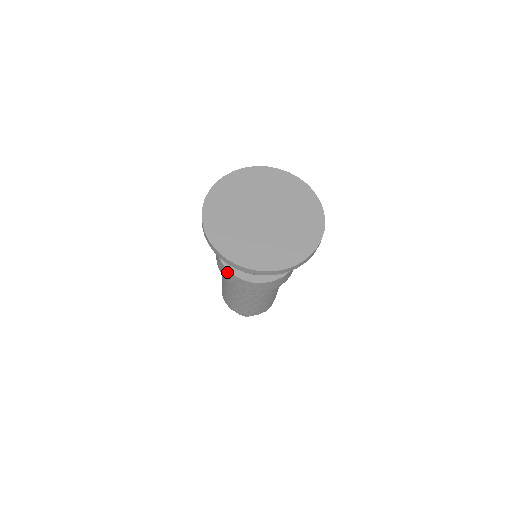
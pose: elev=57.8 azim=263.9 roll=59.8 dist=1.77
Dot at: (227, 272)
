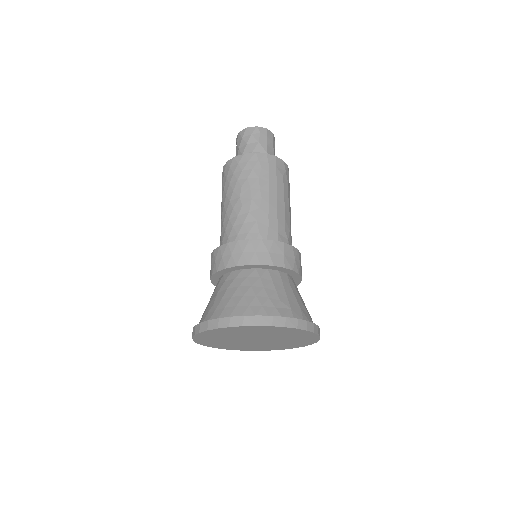
Dot at: occluded
